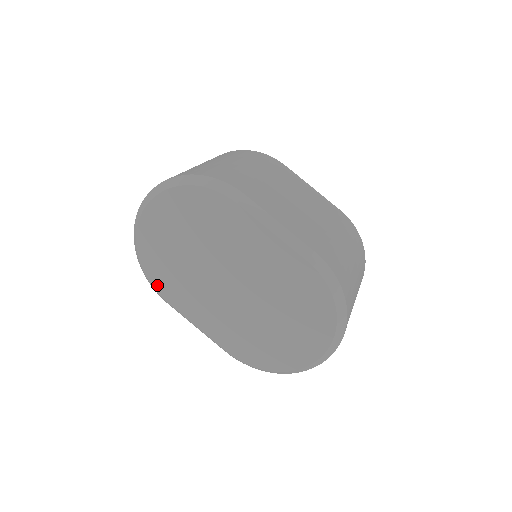
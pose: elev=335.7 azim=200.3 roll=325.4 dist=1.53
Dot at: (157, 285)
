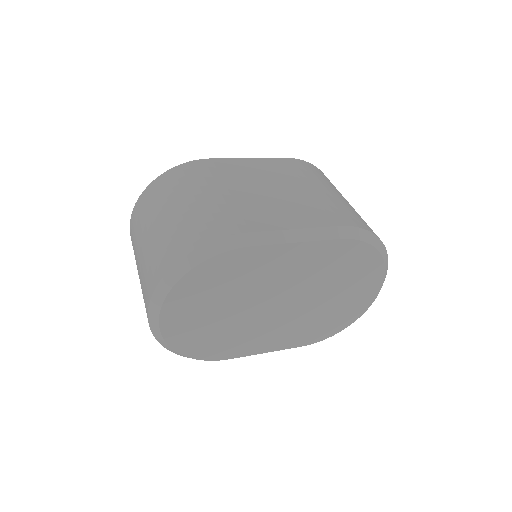
Dot at: (211, 356)
